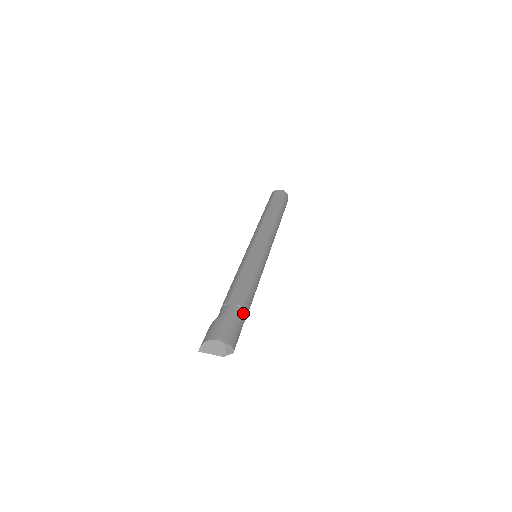
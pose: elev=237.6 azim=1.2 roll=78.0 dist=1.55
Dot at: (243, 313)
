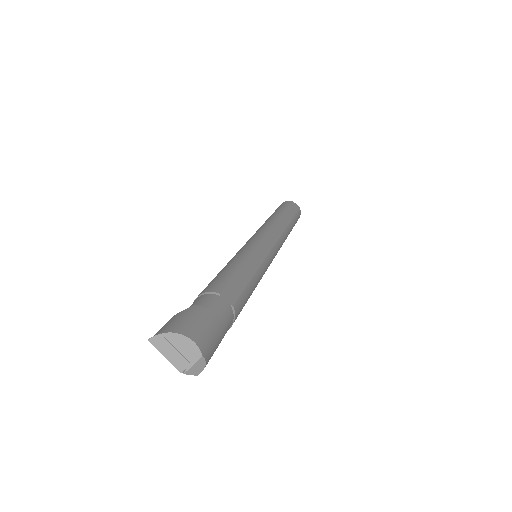
Dot at: (232, 321)
